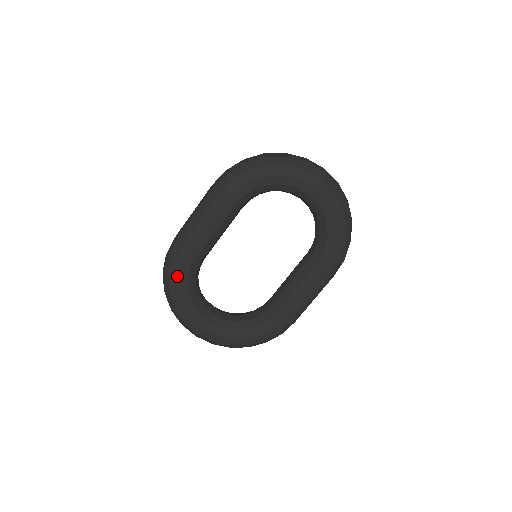
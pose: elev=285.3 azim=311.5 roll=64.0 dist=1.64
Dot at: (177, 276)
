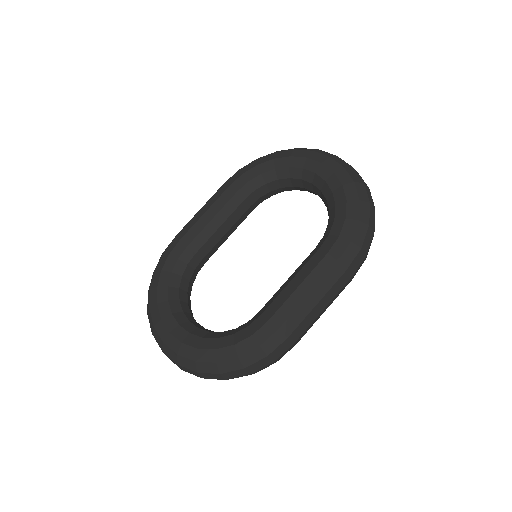
Dot at: (162, 265)
